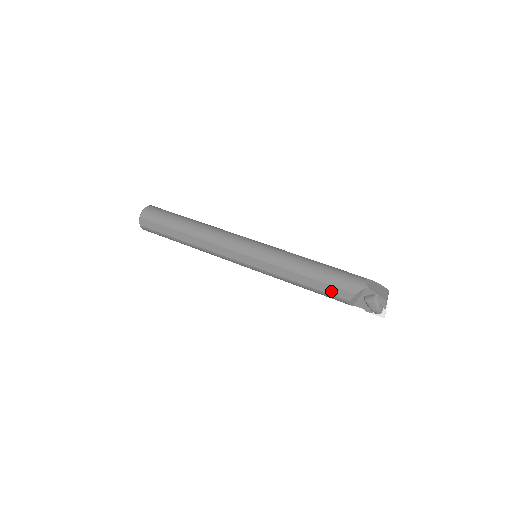
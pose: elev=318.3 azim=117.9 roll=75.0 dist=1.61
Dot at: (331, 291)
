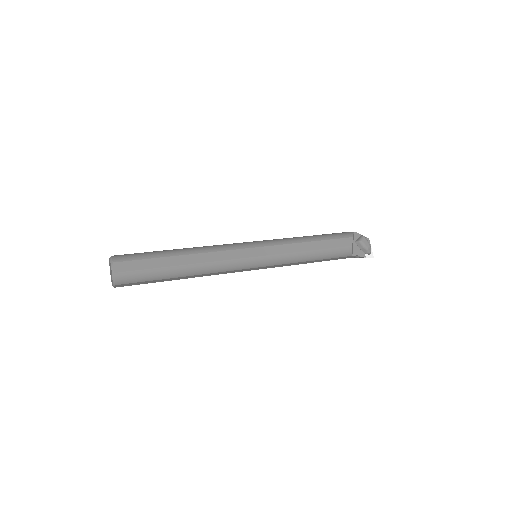
Dot at: (336, 244)
